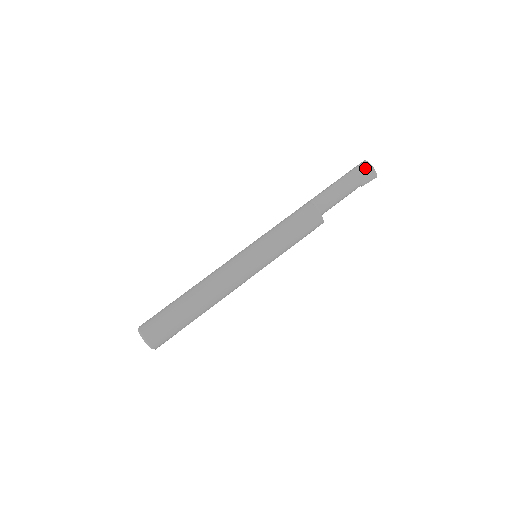
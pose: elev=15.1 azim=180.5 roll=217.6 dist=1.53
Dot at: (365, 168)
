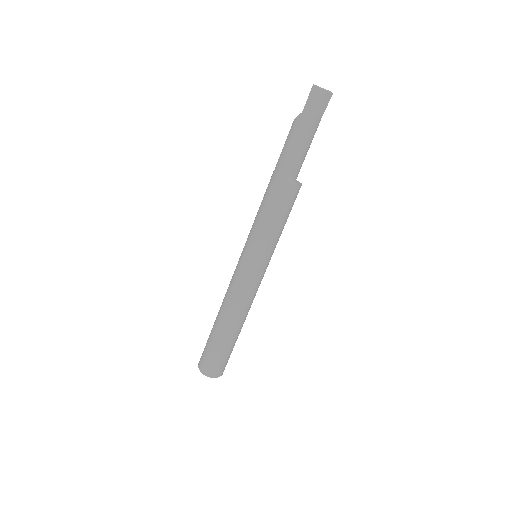
Dot at: (325, 102)
